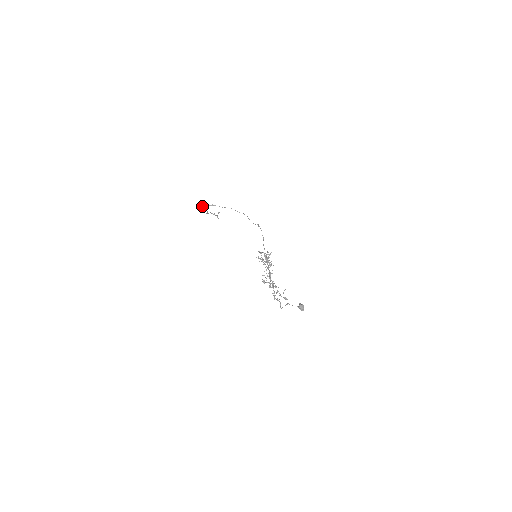
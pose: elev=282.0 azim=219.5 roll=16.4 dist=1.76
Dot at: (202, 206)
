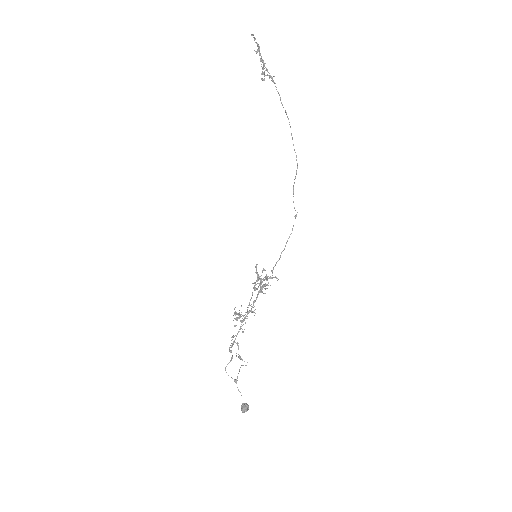
Dot at: occluded
